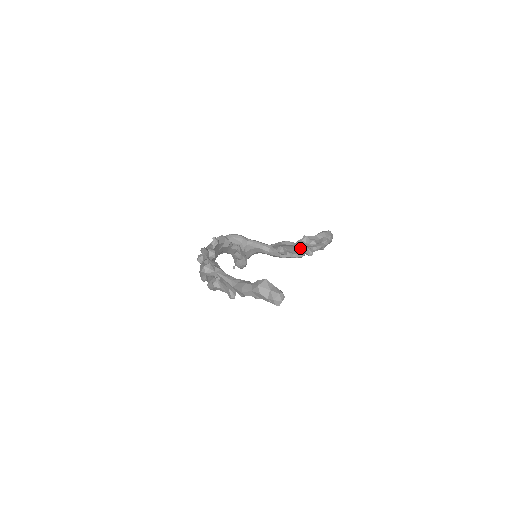
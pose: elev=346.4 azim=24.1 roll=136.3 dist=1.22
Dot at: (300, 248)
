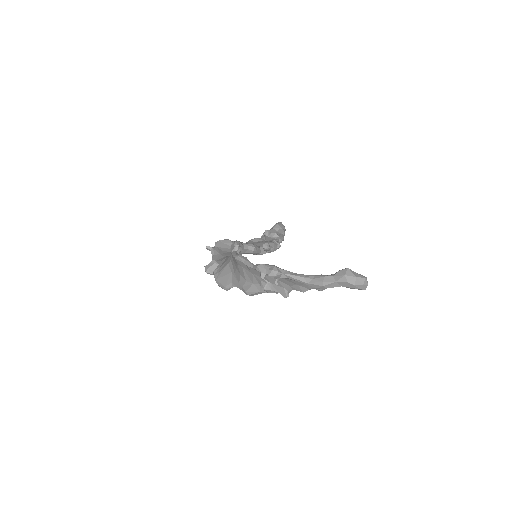
Dot at: (272, 242)
